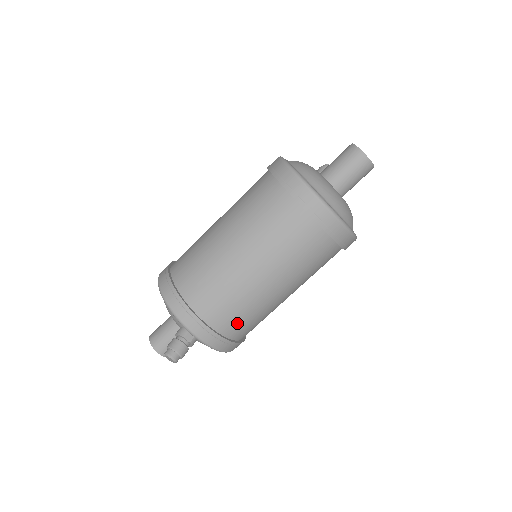
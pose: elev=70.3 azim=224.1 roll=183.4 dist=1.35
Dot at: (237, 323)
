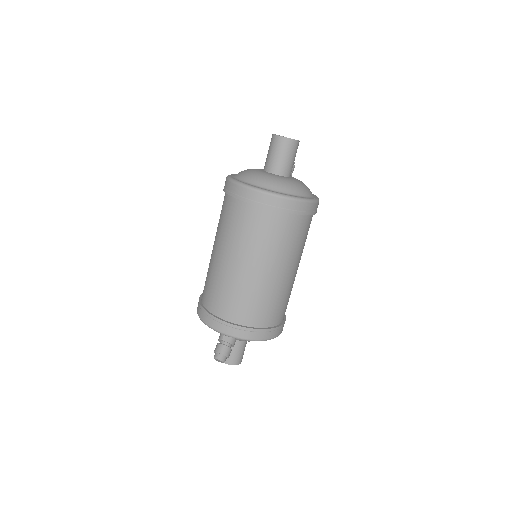
Dot at: (254, 312)
